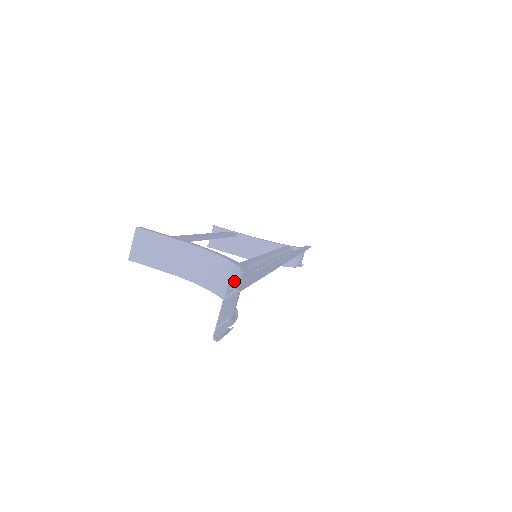
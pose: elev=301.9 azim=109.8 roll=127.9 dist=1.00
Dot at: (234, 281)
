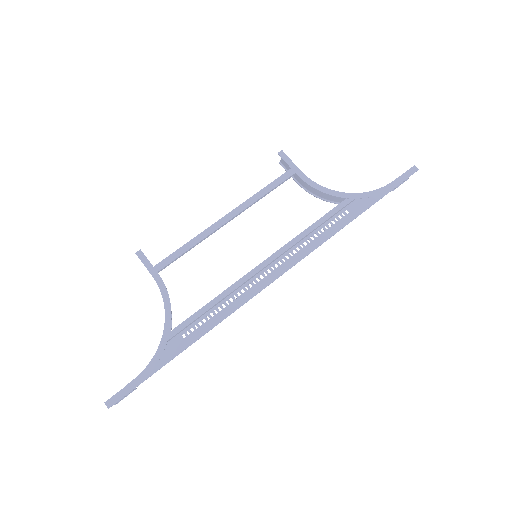
Dot at: occluded
